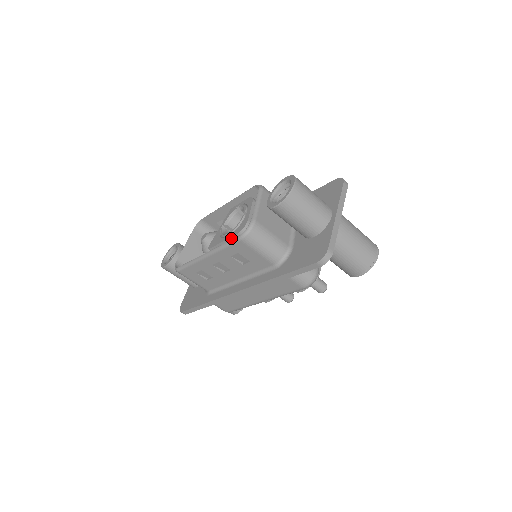
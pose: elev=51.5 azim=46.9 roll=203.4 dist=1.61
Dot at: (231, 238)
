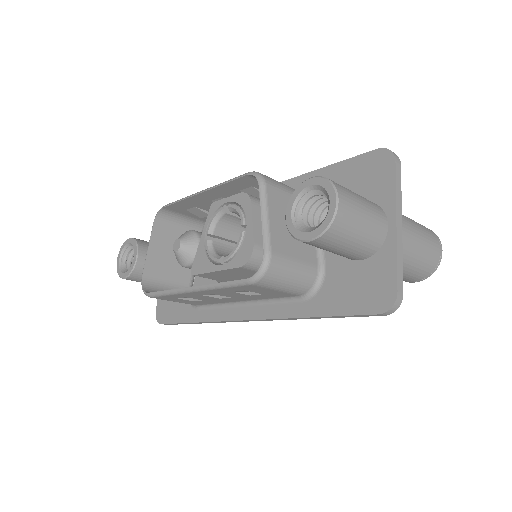
Dot at: (230, 269)
